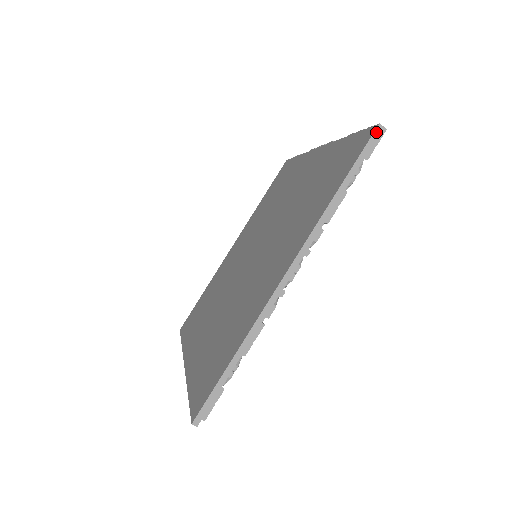
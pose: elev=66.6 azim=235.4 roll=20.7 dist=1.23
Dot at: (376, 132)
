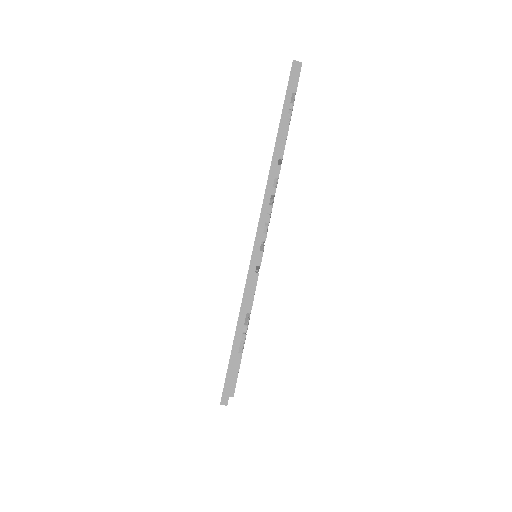
Dot at: (293, 68)
